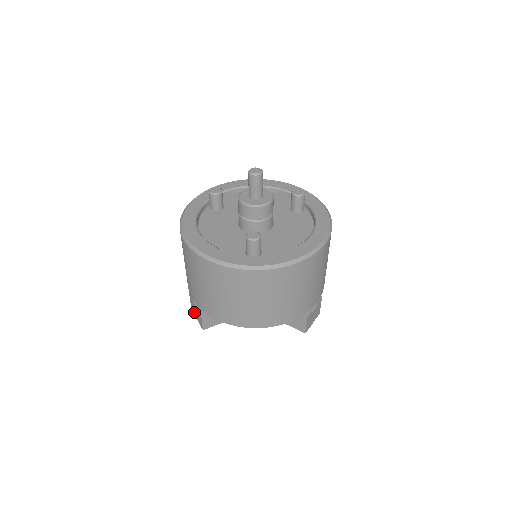
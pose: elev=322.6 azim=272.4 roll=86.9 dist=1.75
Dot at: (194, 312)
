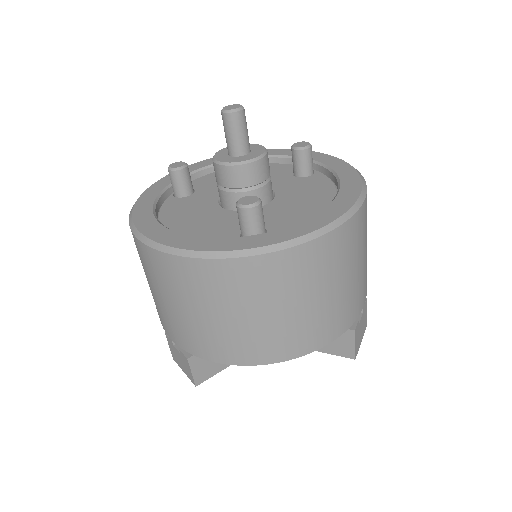
Dot at: (177, 362)
